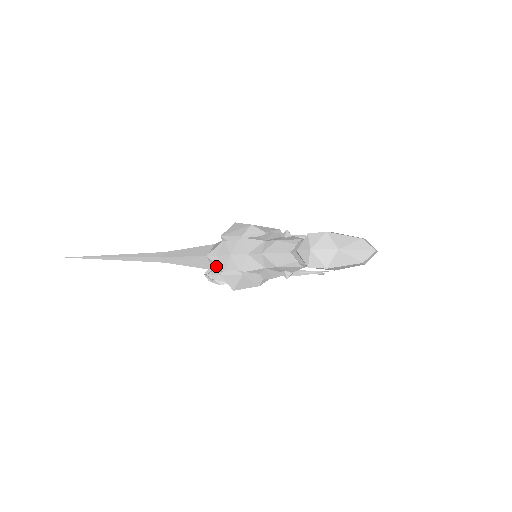
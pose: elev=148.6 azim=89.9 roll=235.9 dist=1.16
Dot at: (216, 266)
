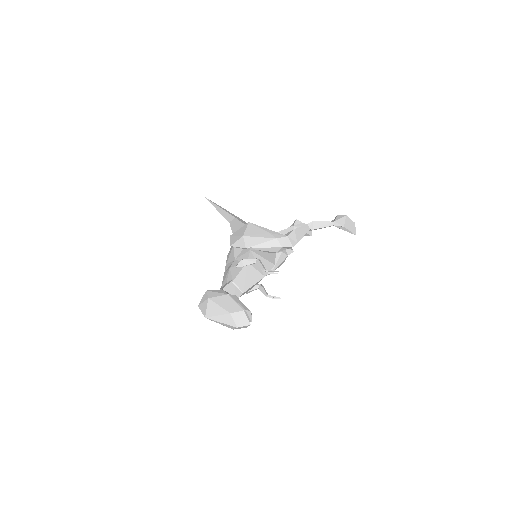
Dot at: occluded
